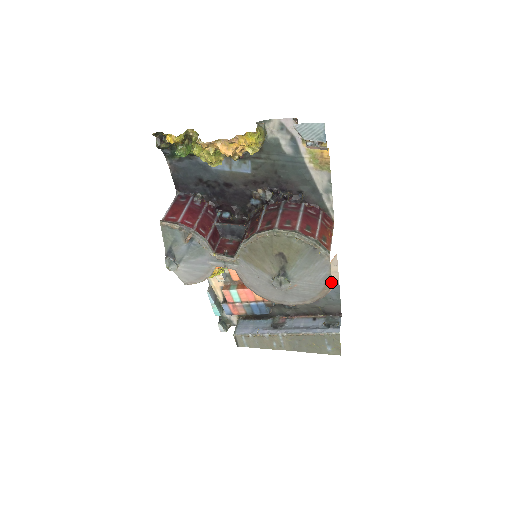
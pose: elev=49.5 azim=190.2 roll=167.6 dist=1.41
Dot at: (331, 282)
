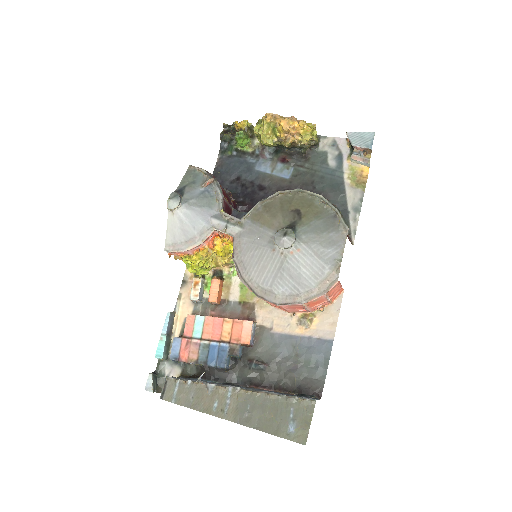
Dot at: (339, 269)
